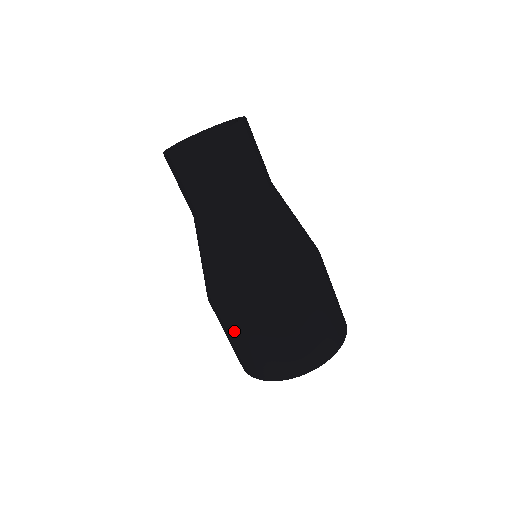
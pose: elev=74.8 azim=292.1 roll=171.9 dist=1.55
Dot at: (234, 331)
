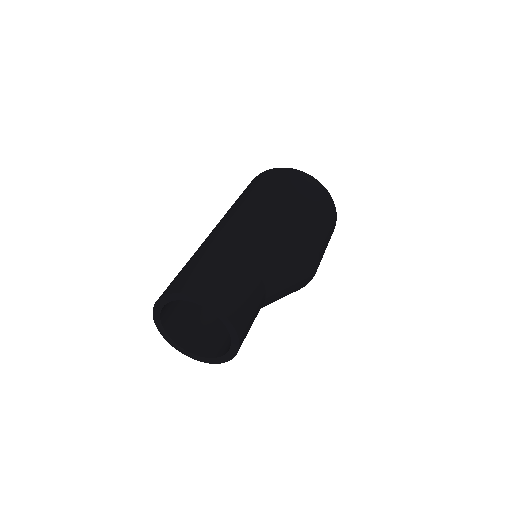
Dot at: occluded
